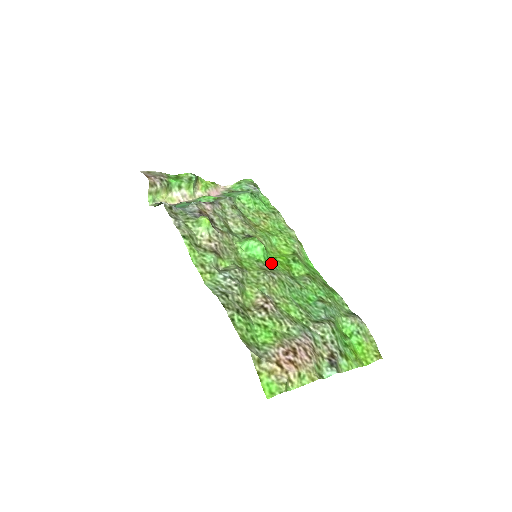
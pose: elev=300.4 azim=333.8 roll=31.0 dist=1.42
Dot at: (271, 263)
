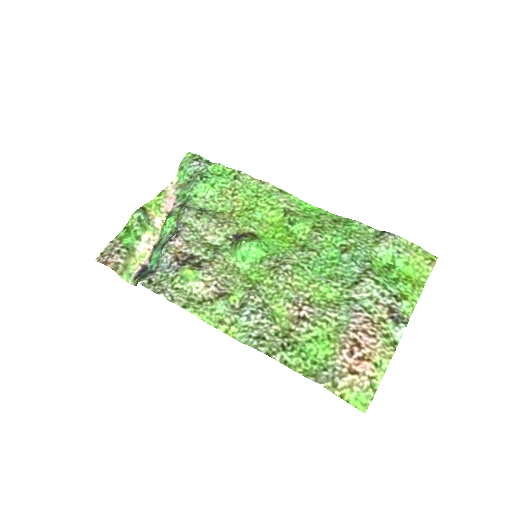
Dot at: (274, 250)
